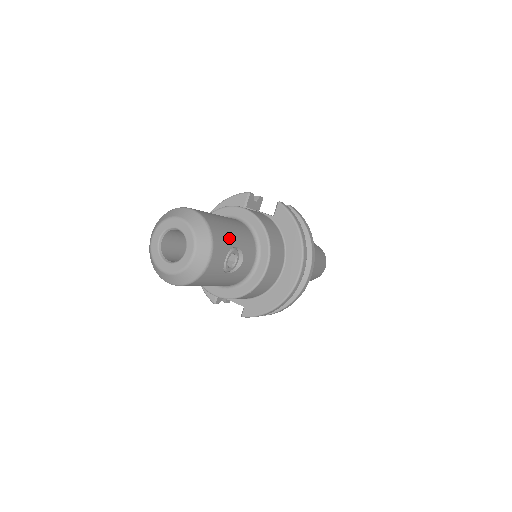
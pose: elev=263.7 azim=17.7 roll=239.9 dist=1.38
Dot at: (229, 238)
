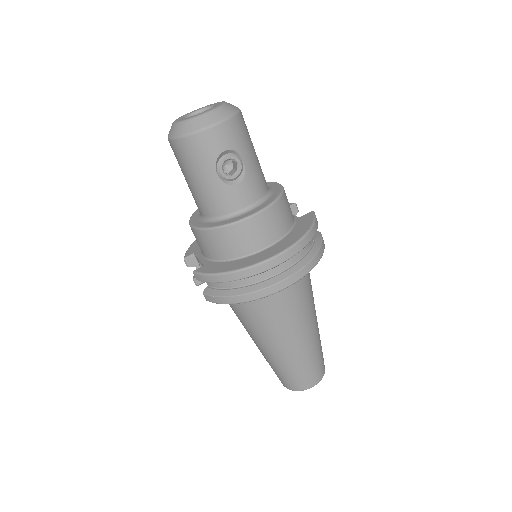
Dot at: (245, 147)
